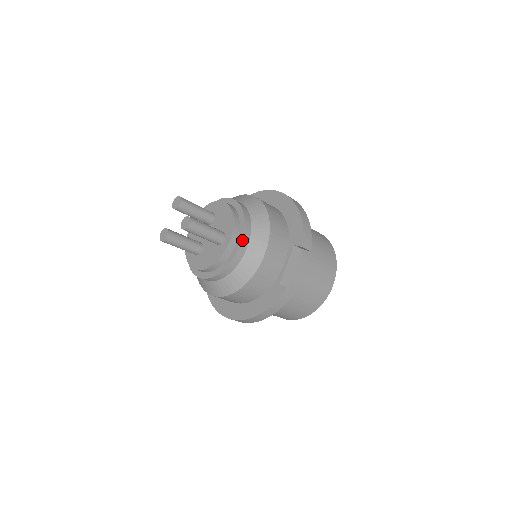
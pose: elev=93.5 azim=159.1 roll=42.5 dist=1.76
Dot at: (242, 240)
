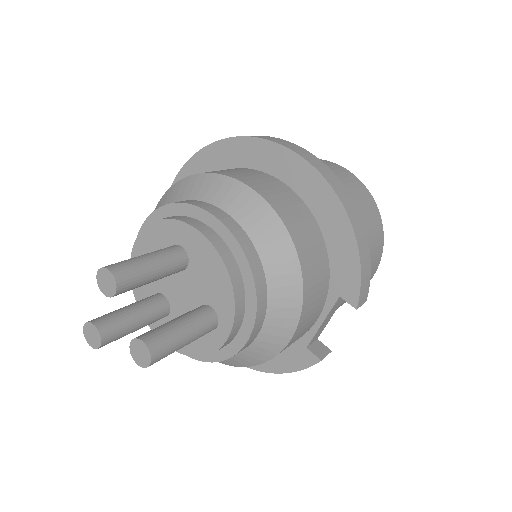
Dot at: (252, 331)
